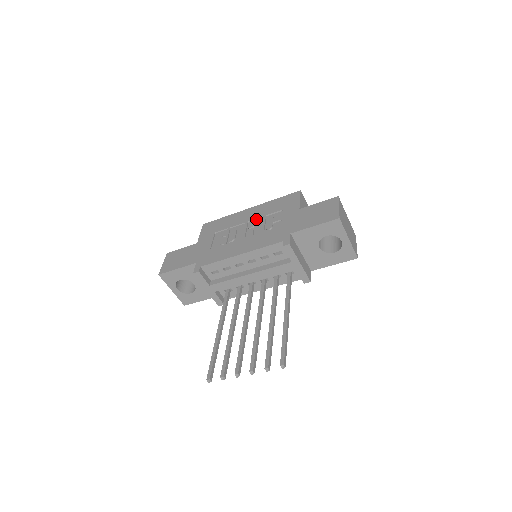
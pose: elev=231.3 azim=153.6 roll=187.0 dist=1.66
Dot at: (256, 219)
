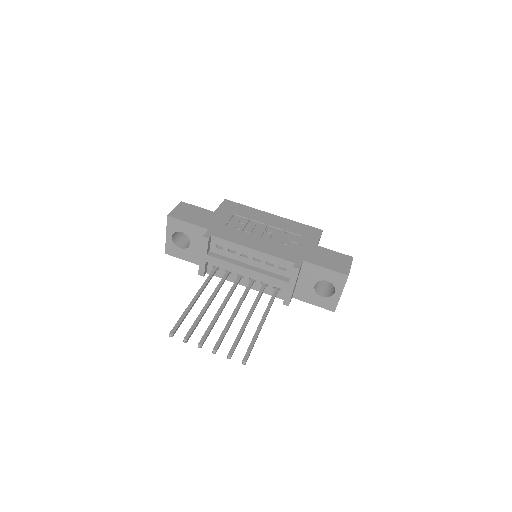
Dot at: (276, 228)
